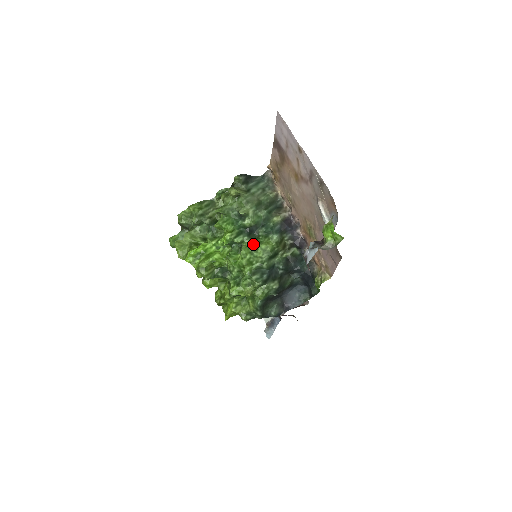
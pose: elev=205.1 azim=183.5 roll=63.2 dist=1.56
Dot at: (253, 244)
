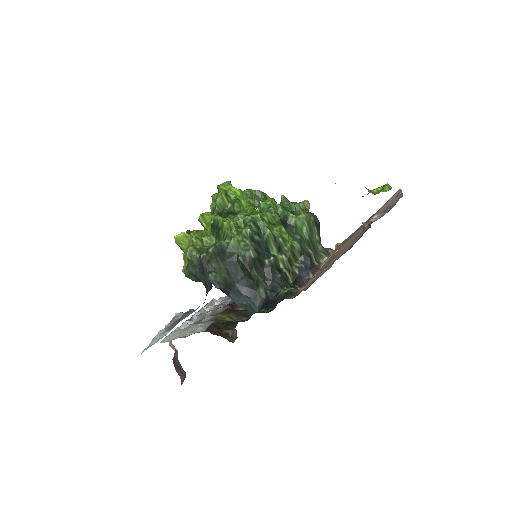
Dot at: (278, 223)
